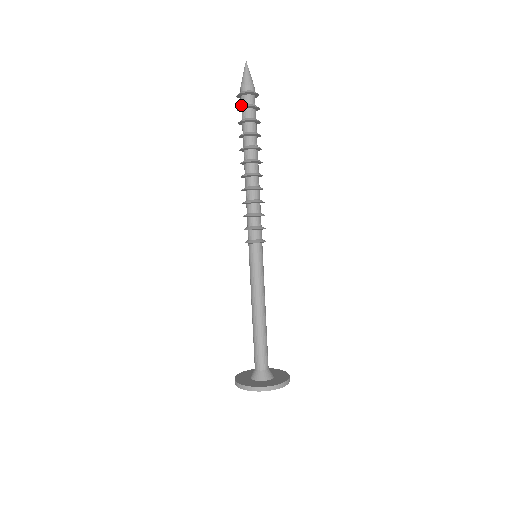
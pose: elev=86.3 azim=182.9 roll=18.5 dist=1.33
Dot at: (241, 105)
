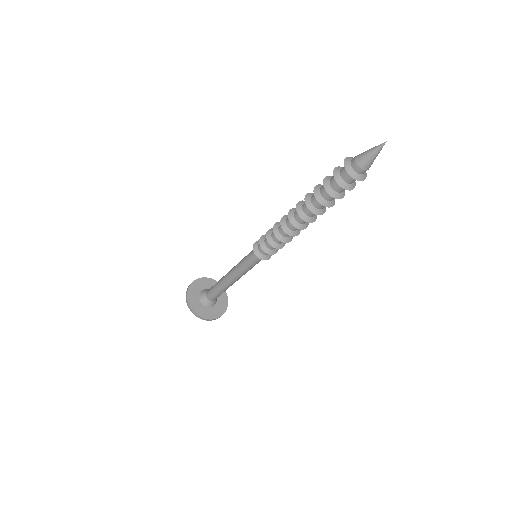
Dot at: (345, 181)
